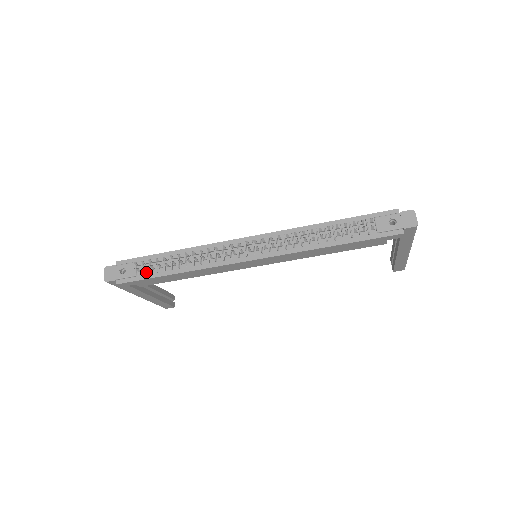
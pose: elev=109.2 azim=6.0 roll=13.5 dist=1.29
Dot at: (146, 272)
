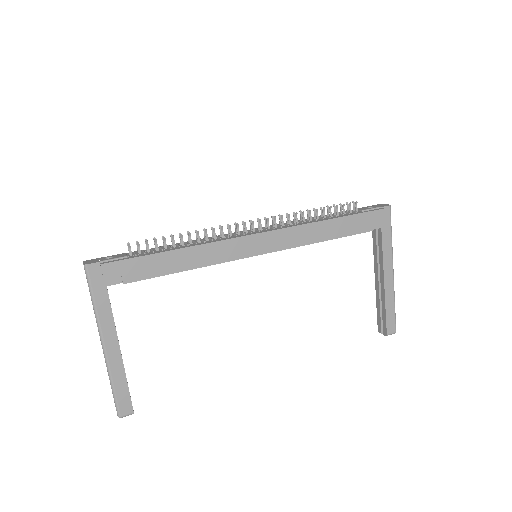
Dot at: (139, 254)
